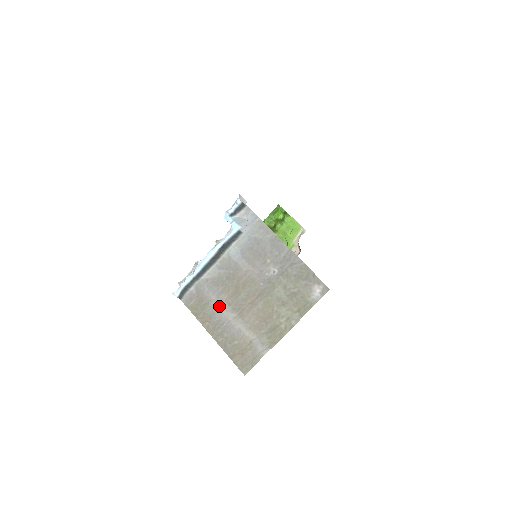
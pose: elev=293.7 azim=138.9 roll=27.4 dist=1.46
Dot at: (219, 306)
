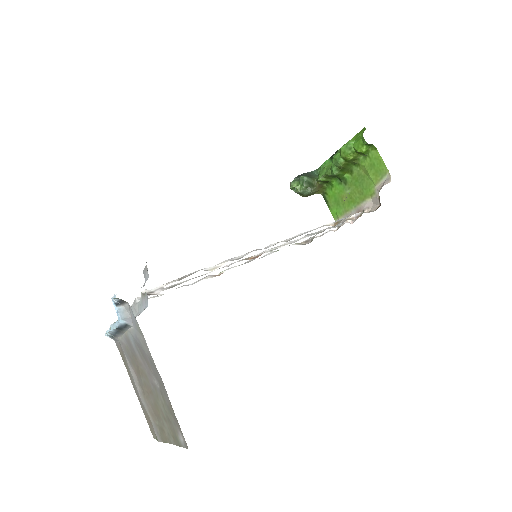
Dot at: (131, 373)
